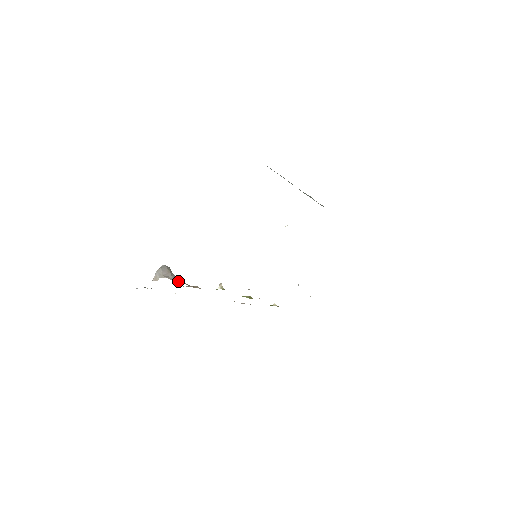
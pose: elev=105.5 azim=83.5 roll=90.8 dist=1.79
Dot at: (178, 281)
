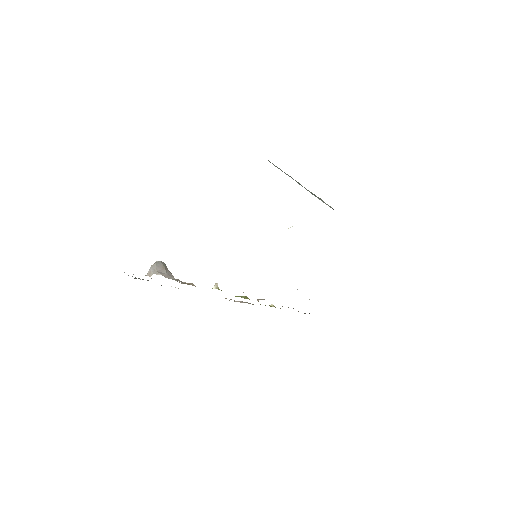
Dot at: (172, 278)
